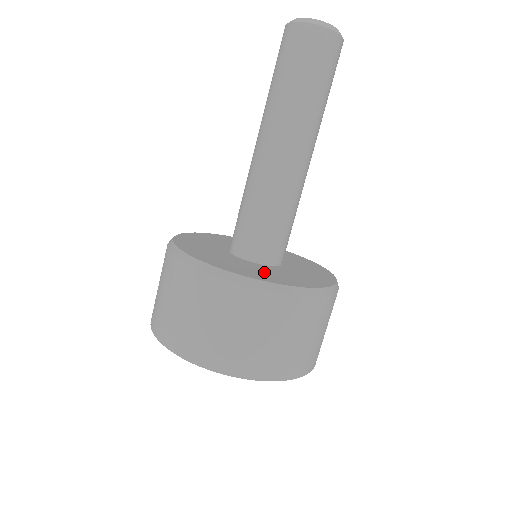
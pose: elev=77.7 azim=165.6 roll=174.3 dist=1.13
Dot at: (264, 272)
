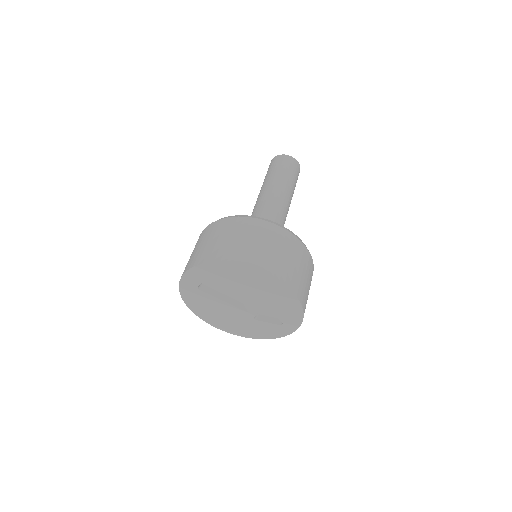
Dot at: occluded
